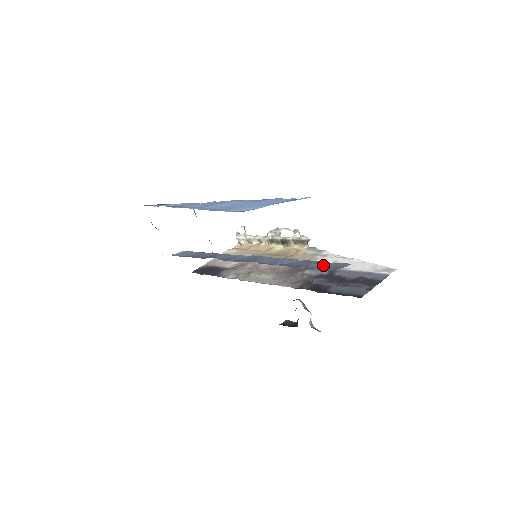
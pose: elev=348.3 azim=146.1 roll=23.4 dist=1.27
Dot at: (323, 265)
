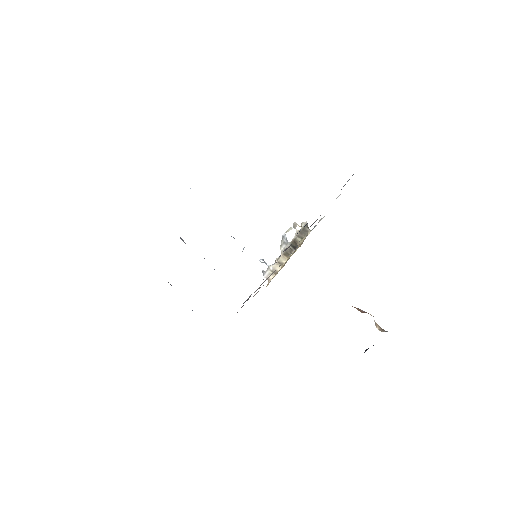
Dot at: occluded
